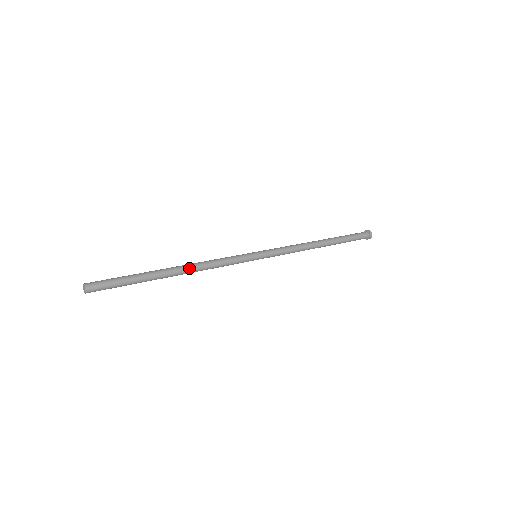
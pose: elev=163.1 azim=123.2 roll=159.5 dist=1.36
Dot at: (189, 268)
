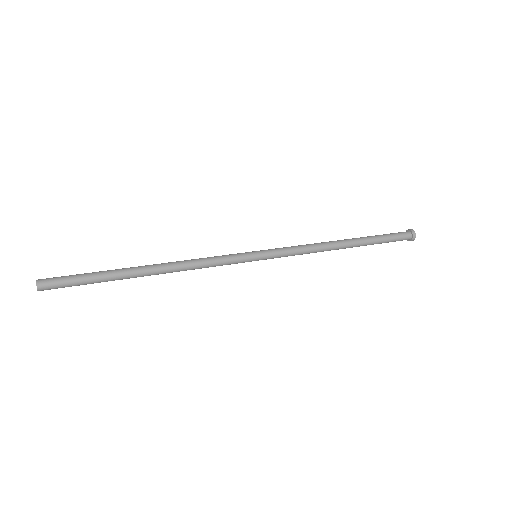
Dot at: (166, 264)
